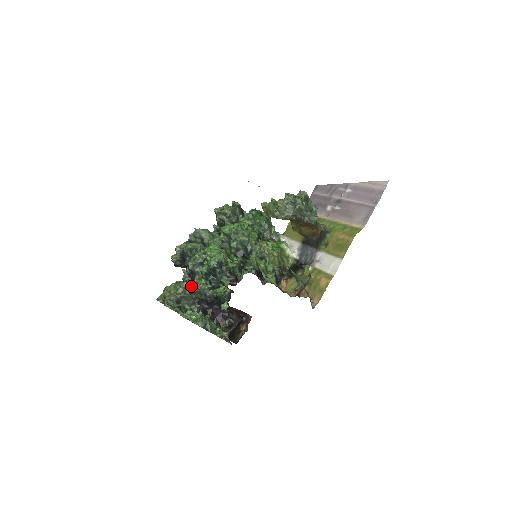
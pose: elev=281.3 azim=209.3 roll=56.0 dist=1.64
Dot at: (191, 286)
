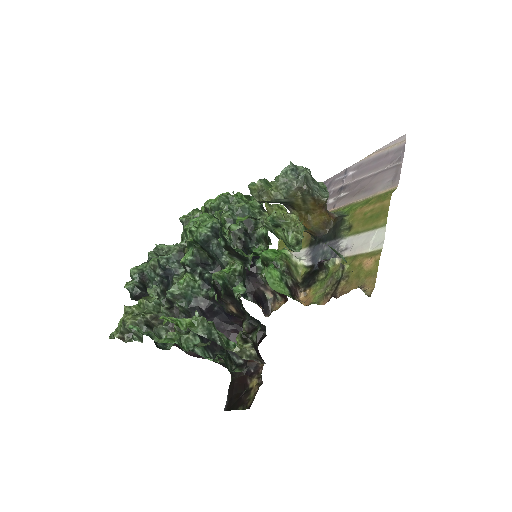
Dot at: occluded
